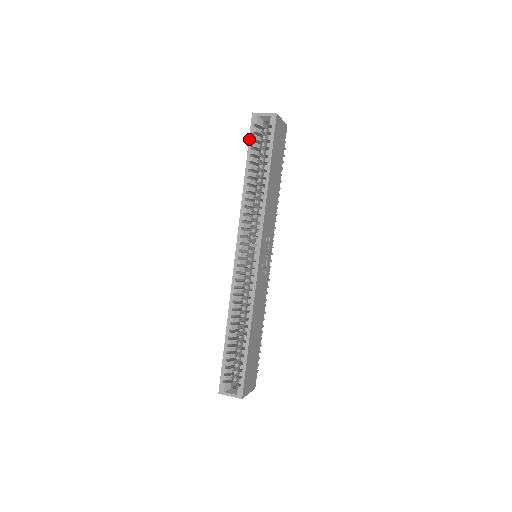
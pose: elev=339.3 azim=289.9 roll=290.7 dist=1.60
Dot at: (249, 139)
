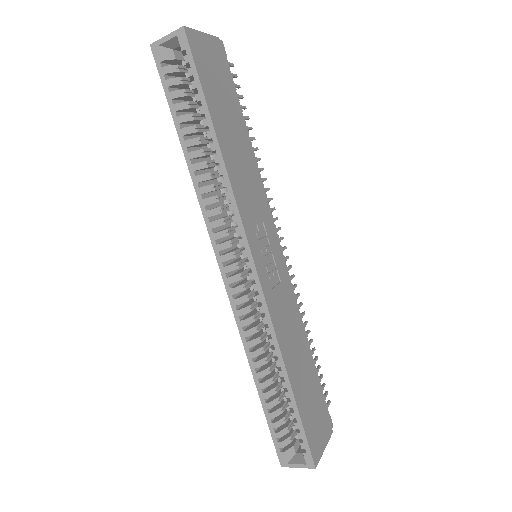
Dot at: (164, 89)
